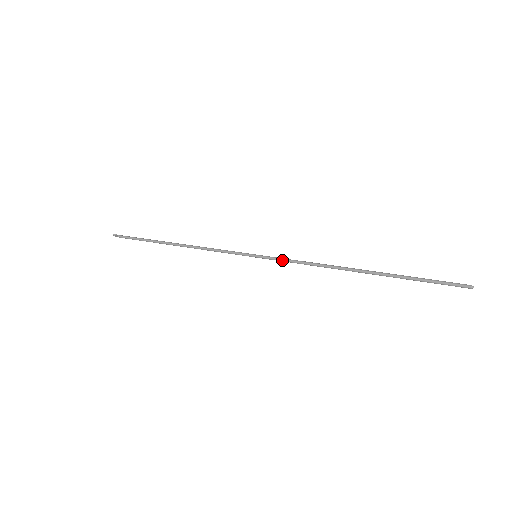
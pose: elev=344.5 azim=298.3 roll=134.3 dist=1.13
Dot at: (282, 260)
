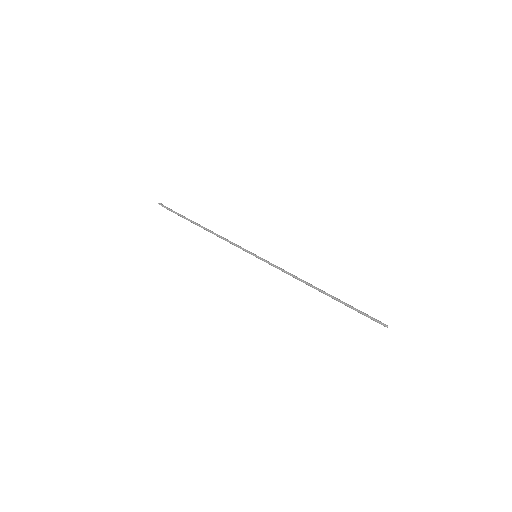
Dot at: occluded
